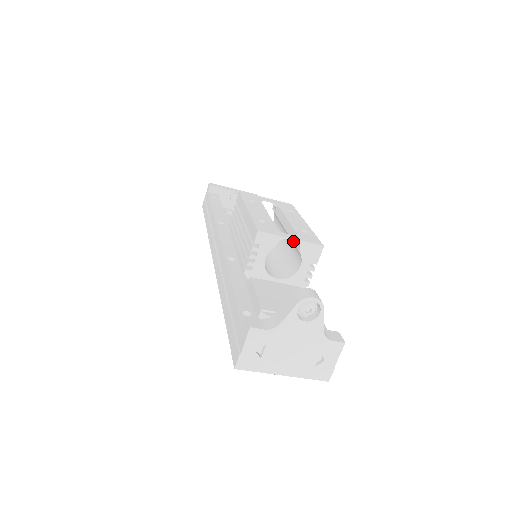
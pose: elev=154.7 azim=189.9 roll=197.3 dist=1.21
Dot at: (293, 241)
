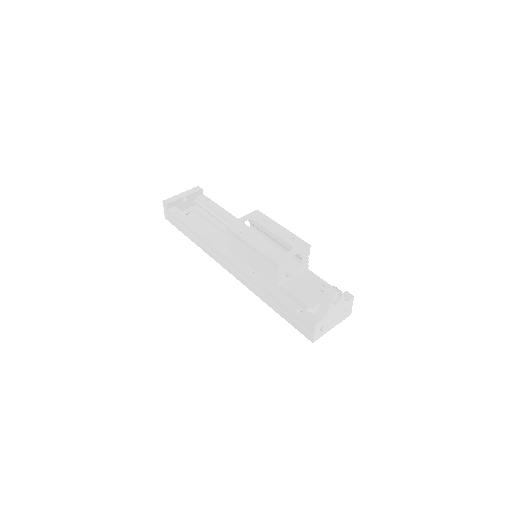
Dot at: occluded
